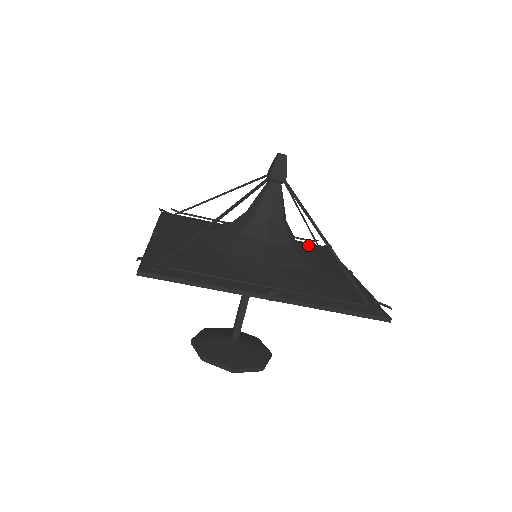
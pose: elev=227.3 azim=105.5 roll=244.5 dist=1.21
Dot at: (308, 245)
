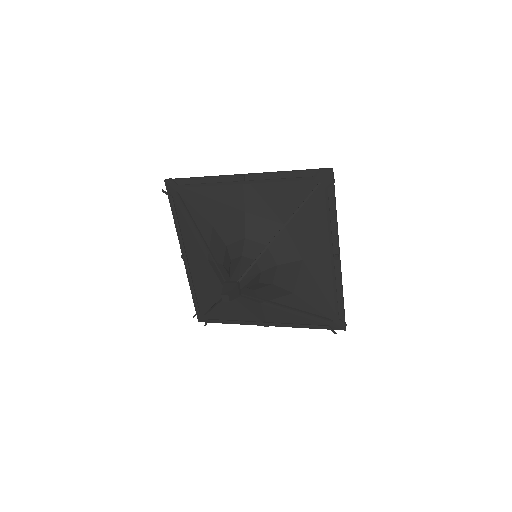
Dot at: (303, 208)
